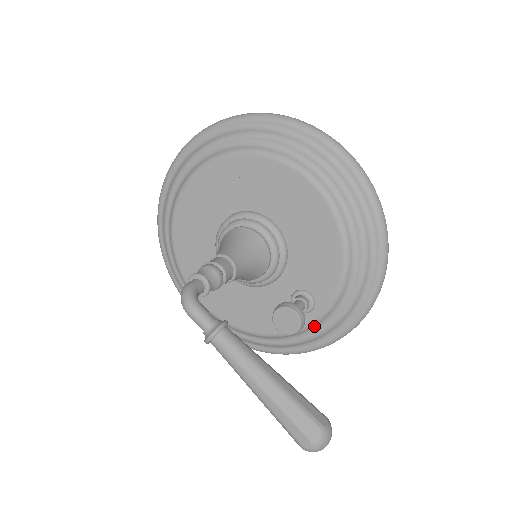
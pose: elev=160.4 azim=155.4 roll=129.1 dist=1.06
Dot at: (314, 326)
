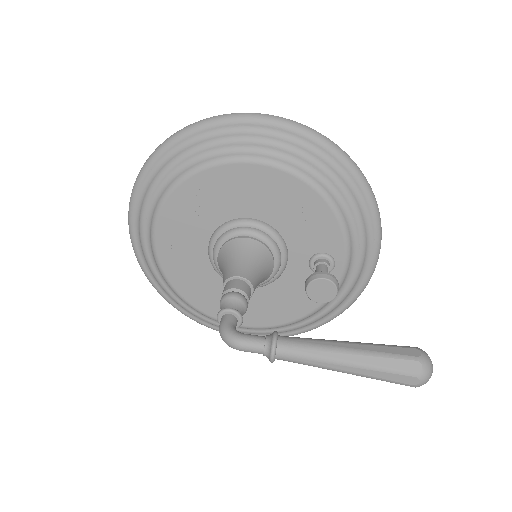
Dot at: (346, 276)
